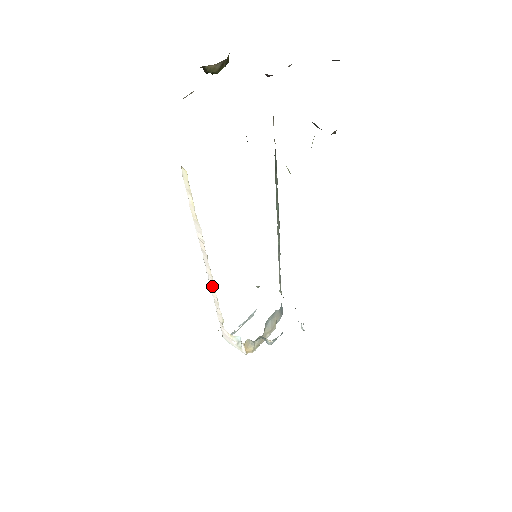
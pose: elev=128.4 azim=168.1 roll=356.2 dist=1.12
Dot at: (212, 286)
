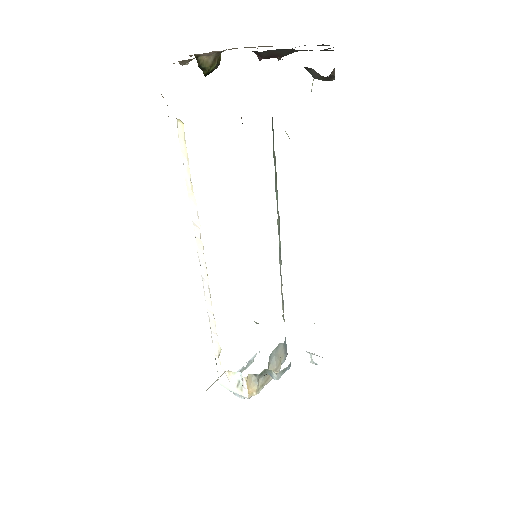
Dot at: (207, 295)
